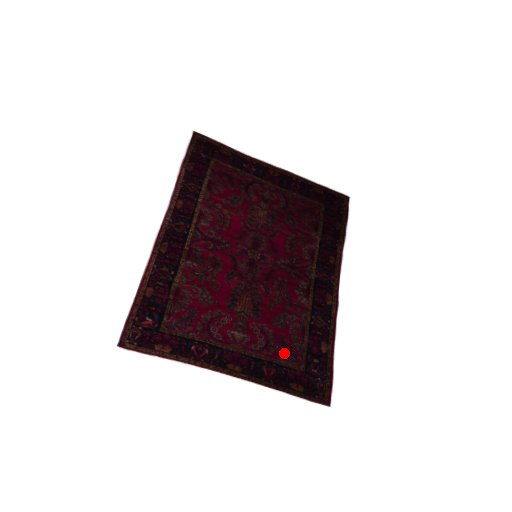
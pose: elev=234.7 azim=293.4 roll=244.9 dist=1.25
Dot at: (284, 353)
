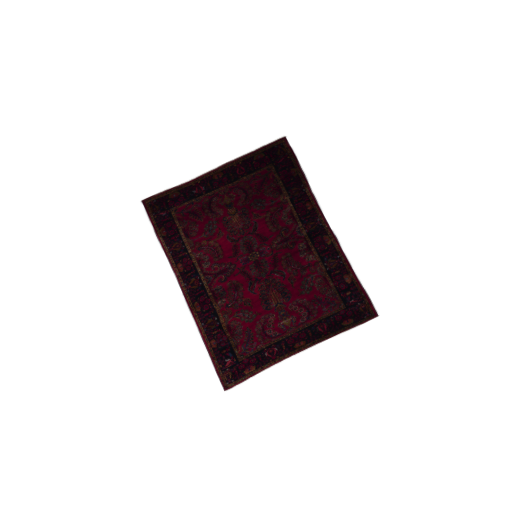
Dot at: (324, 307)
